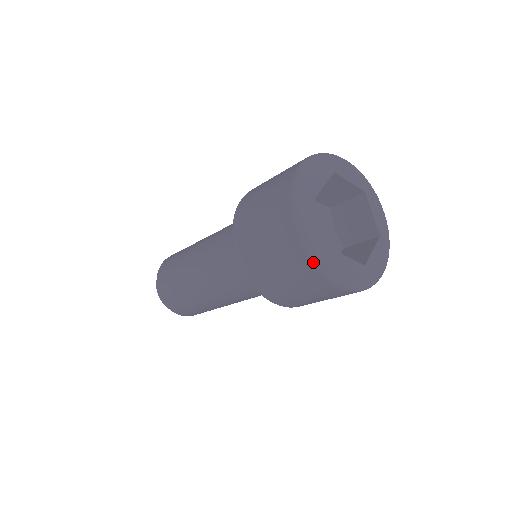
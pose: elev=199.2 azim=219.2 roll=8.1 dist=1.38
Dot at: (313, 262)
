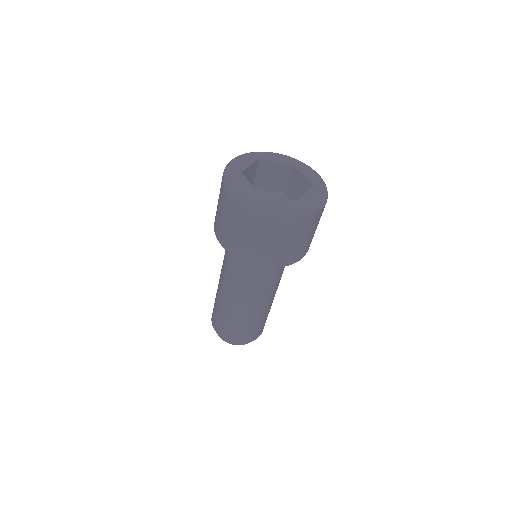
Dot at: (246, 205)
